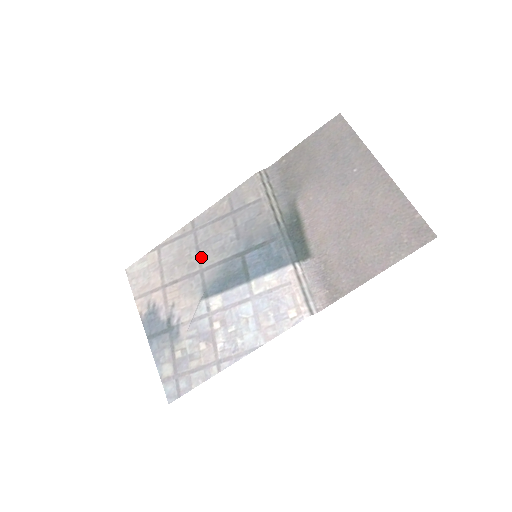
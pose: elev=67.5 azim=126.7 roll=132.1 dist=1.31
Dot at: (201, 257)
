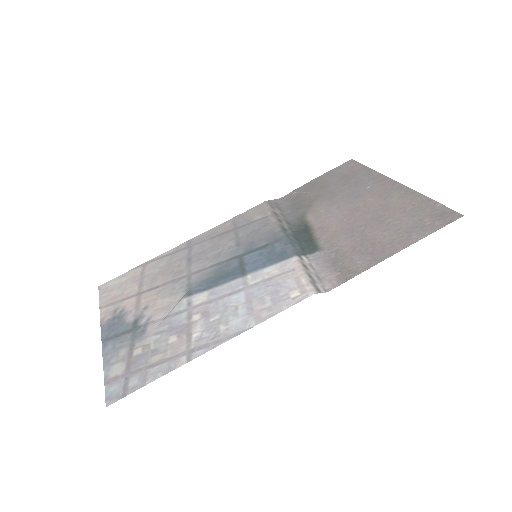
Dot at: (192, 264)
